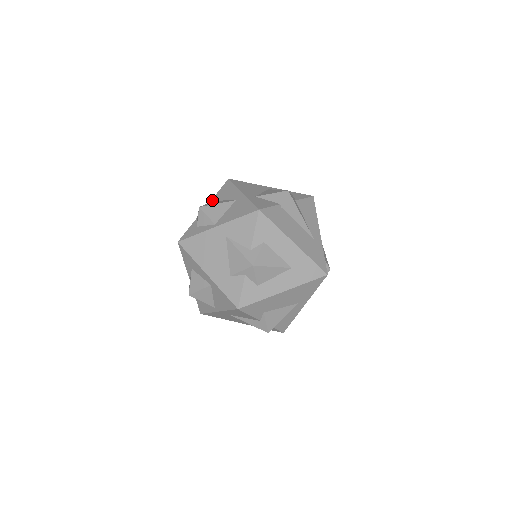
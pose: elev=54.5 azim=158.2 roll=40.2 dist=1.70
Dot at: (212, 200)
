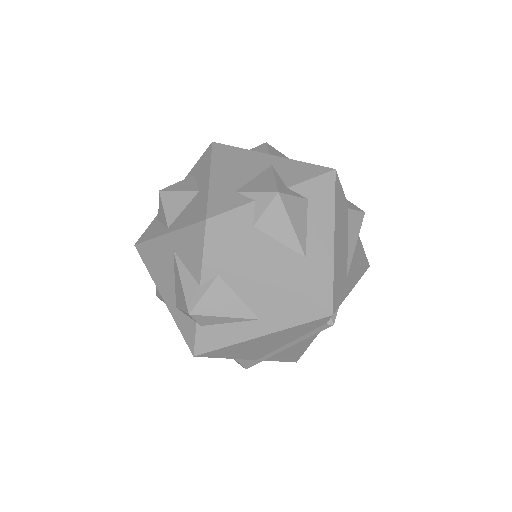
Dot at: occluded
